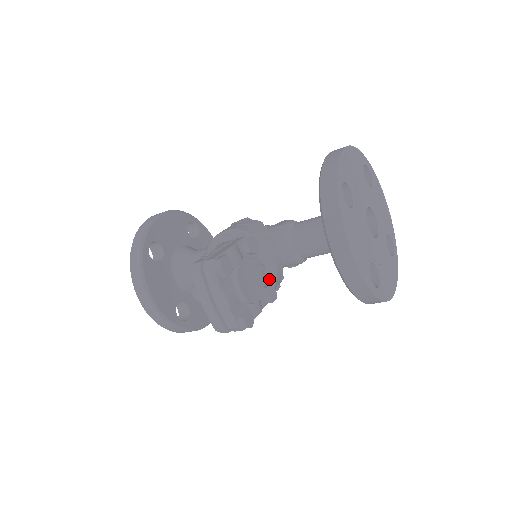
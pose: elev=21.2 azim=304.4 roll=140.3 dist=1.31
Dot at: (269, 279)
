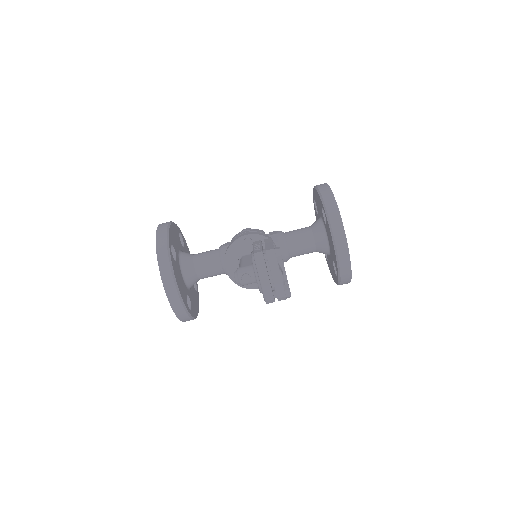
Dot at: occluded
